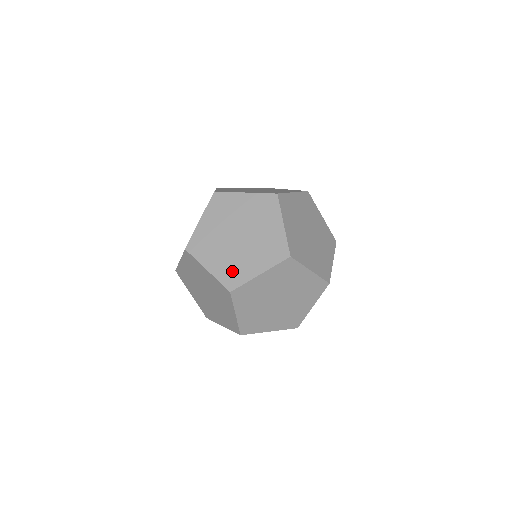
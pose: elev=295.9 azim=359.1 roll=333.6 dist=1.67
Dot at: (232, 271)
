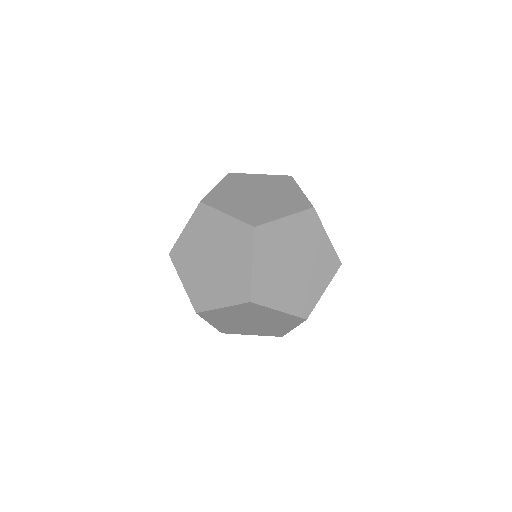
Dot at: (267, 287)
